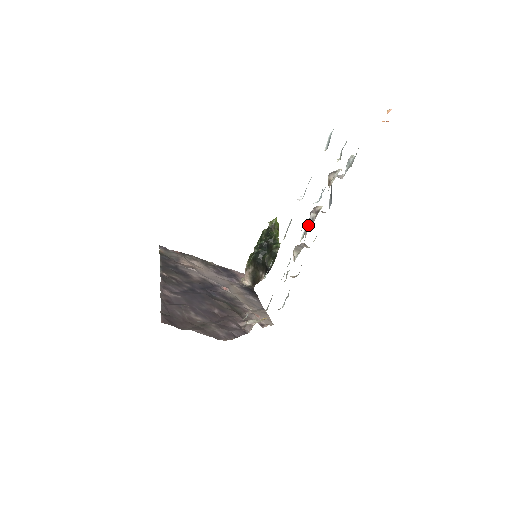
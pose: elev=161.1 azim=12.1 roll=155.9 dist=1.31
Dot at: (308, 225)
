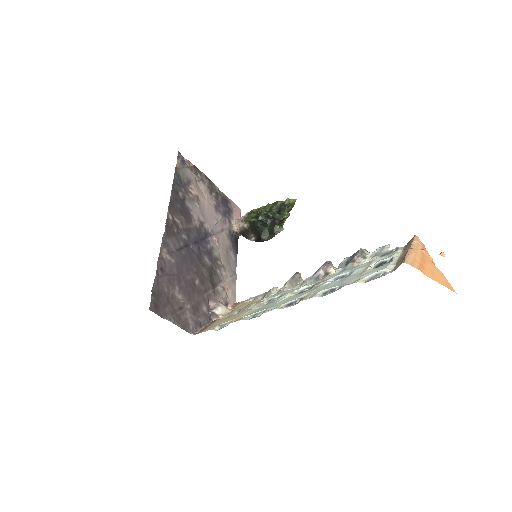
Dot at: (312, 276)
